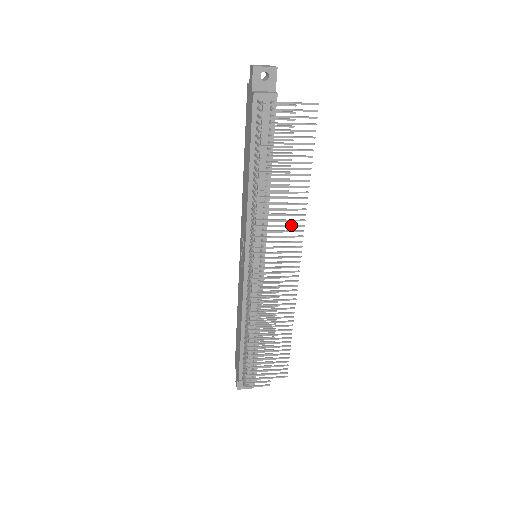
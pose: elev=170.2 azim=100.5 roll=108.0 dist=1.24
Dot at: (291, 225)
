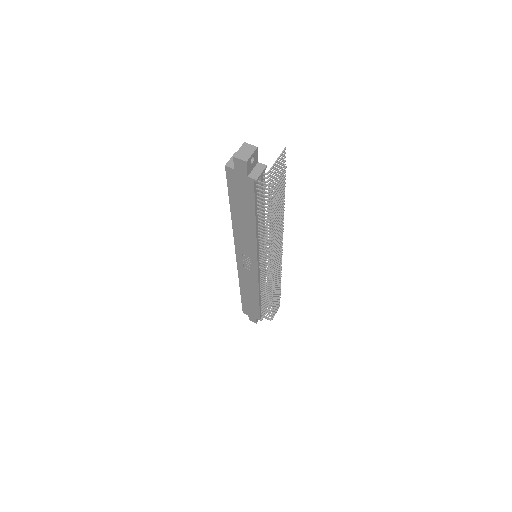
Dot at: occluded
